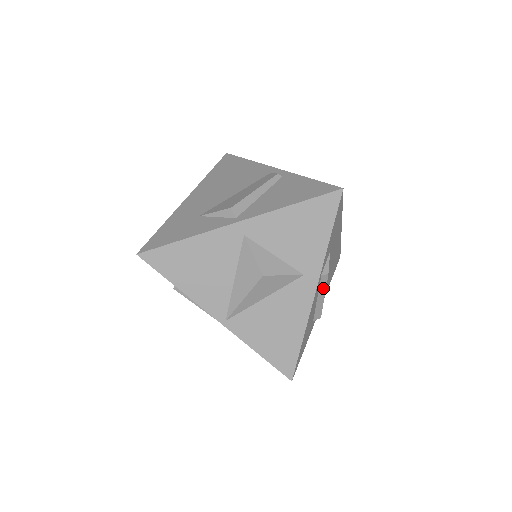
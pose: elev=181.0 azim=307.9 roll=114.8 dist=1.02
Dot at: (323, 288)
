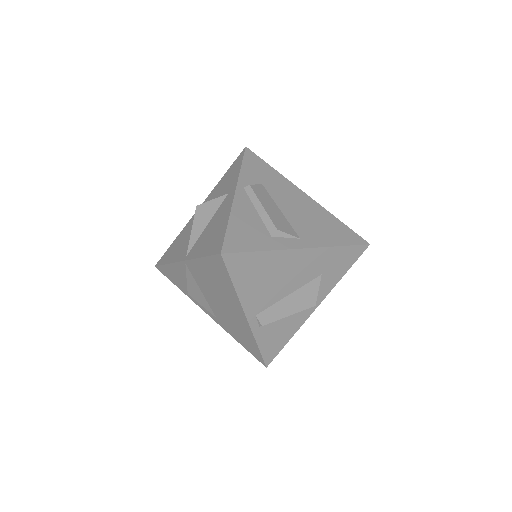
Dot at: (255, 199)
